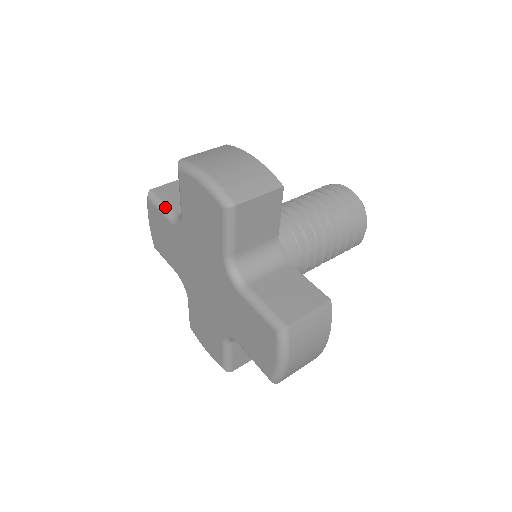
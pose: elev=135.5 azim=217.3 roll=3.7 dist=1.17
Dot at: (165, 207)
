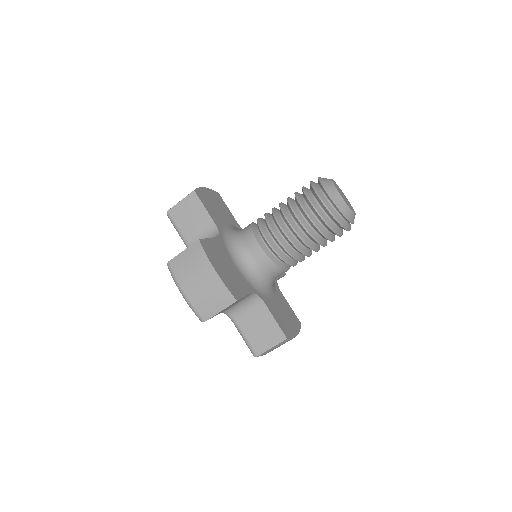
Dot at: (180, 234)
